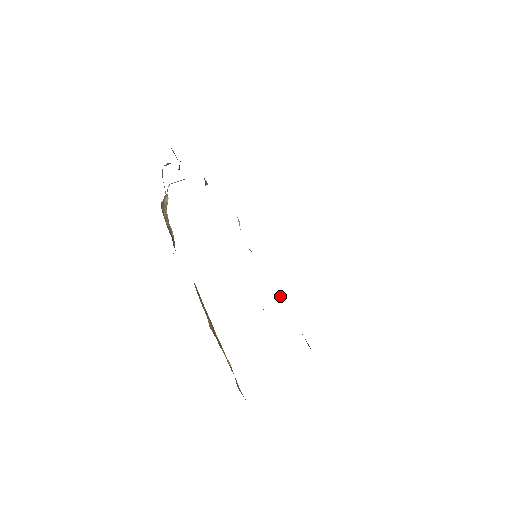
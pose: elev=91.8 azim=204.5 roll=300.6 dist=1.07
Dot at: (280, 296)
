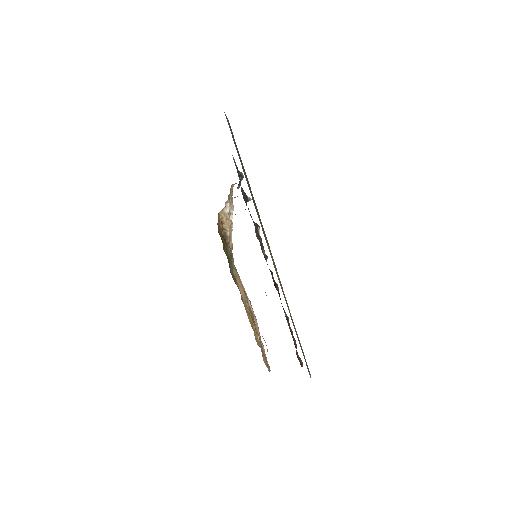
Dot at: (277, 284)
